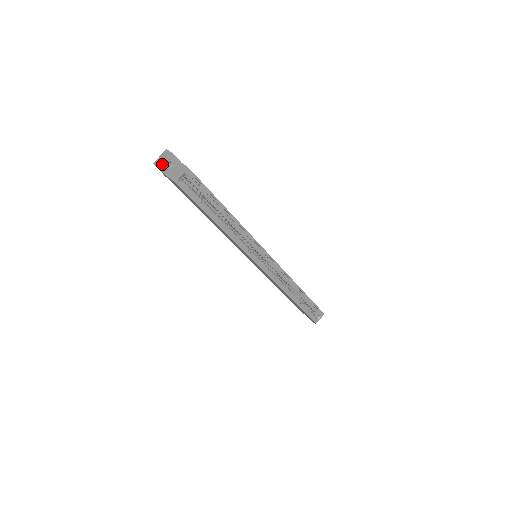
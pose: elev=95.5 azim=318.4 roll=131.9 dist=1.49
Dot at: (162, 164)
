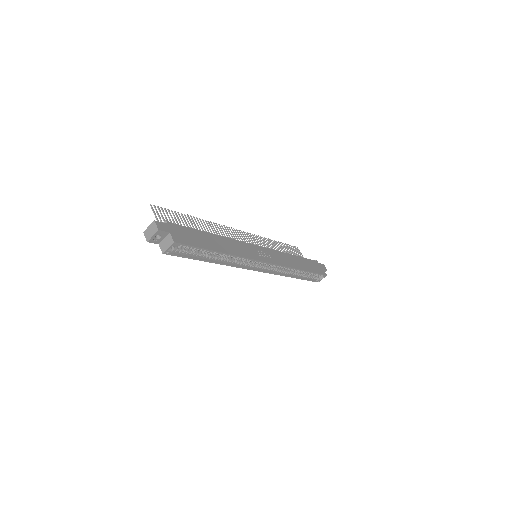
Dot at: (150, 239)
